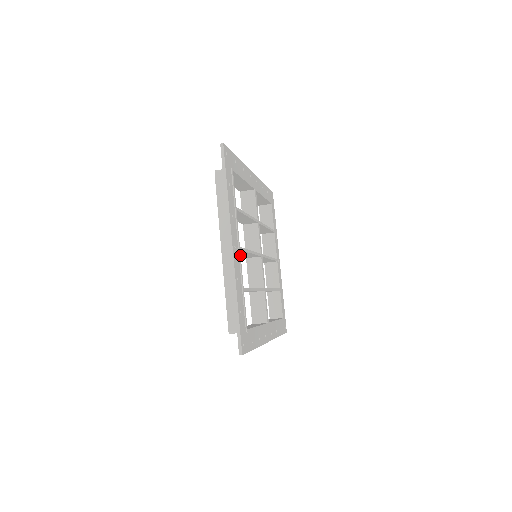
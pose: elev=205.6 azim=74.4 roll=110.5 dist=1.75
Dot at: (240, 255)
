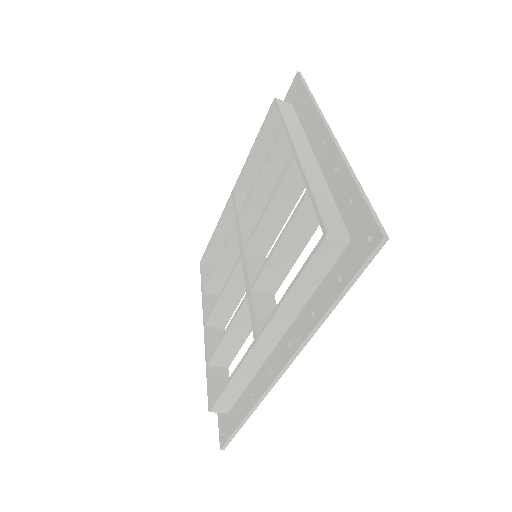
Dot at: occluded
